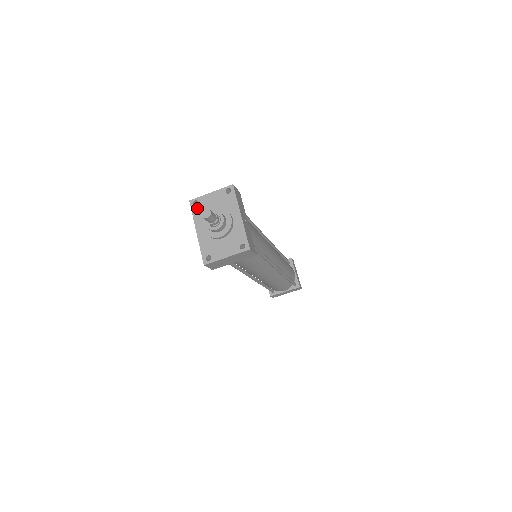
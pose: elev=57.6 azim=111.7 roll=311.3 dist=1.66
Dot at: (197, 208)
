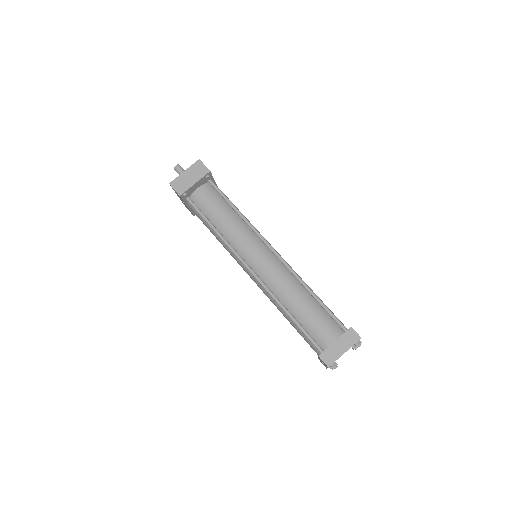
Dot at: occluded
